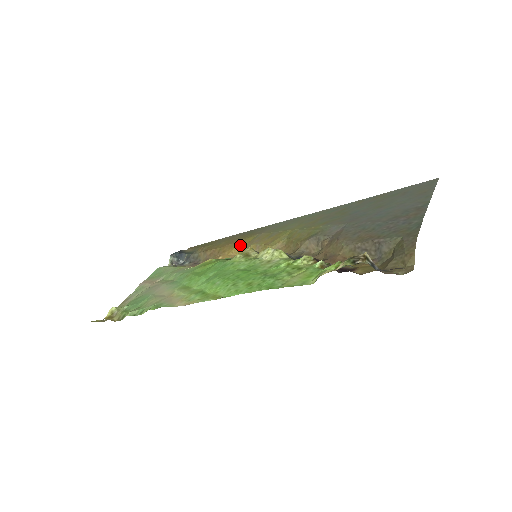
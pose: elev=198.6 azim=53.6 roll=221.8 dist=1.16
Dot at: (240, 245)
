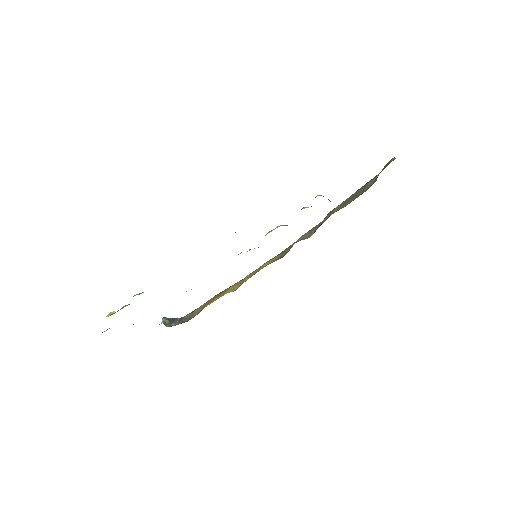
Dot at: (235, 284)
